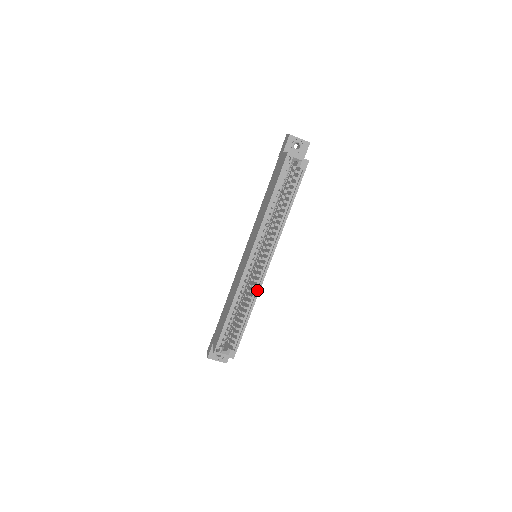
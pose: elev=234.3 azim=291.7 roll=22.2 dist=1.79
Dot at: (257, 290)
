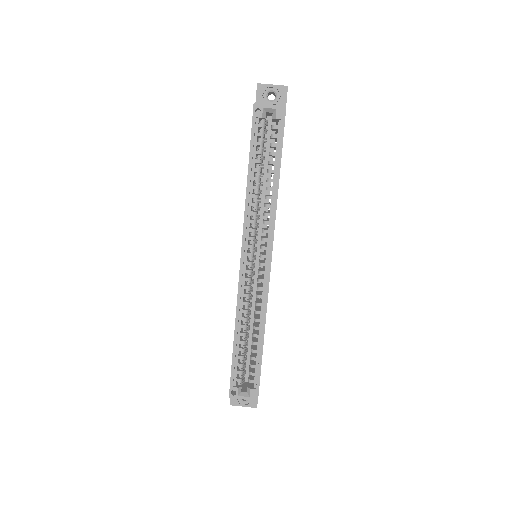
Dot at: (264, 301)
